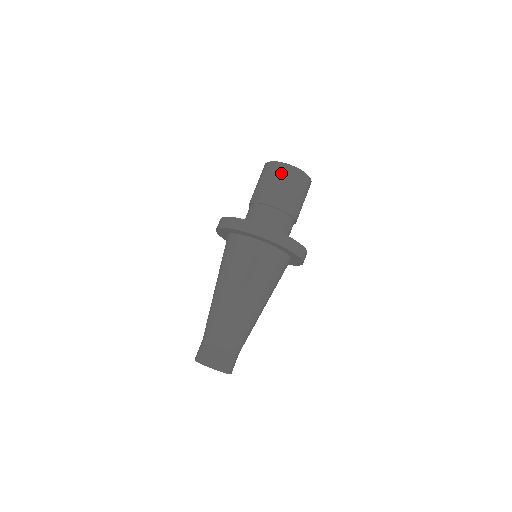
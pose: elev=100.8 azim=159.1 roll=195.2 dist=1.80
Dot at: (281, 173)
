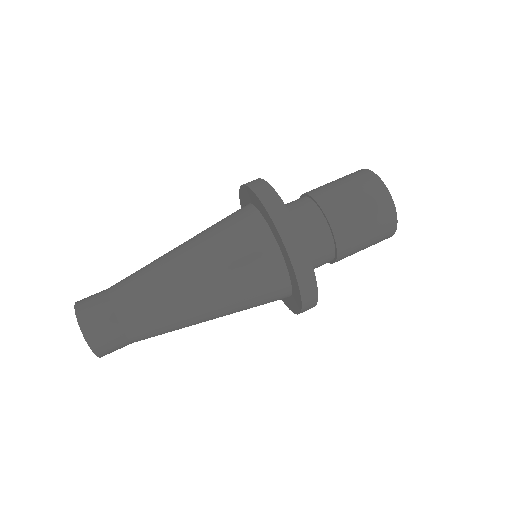
Dot at: (369, 189)
